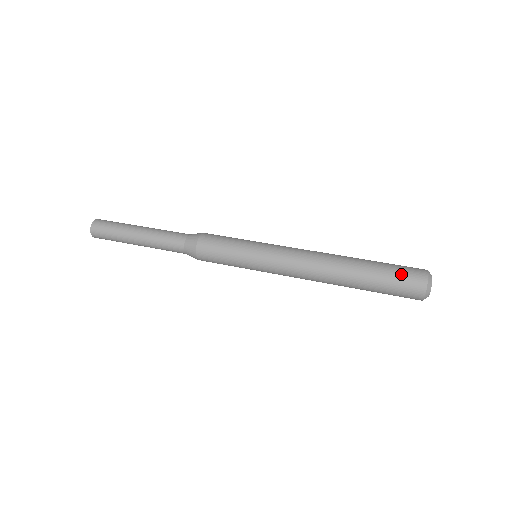
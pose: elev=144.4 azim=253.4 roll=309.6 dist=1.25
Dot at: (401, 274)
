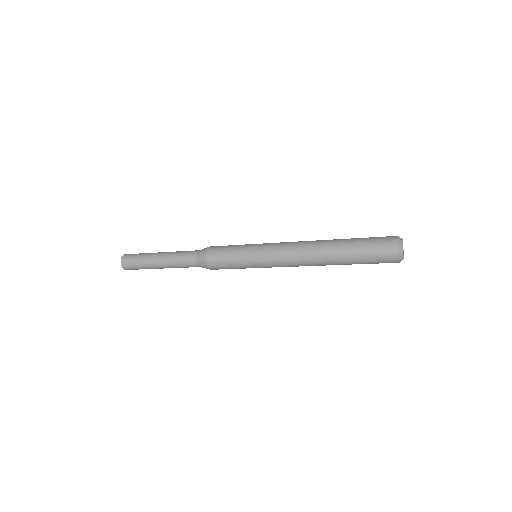
Dot at: (375, 247)
